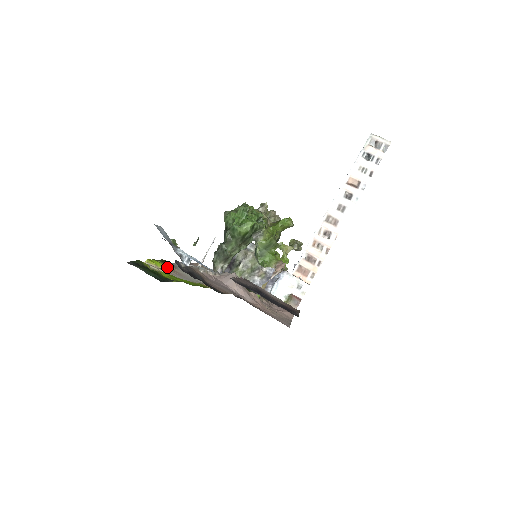
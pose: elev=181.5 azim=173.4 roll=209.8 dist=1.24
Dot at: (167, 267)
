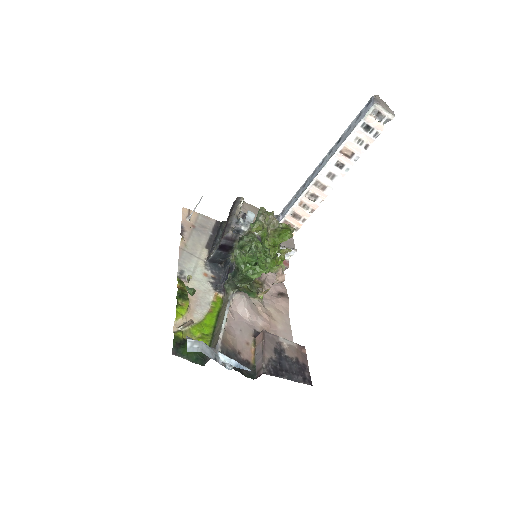
Dot at: (188, 306)
